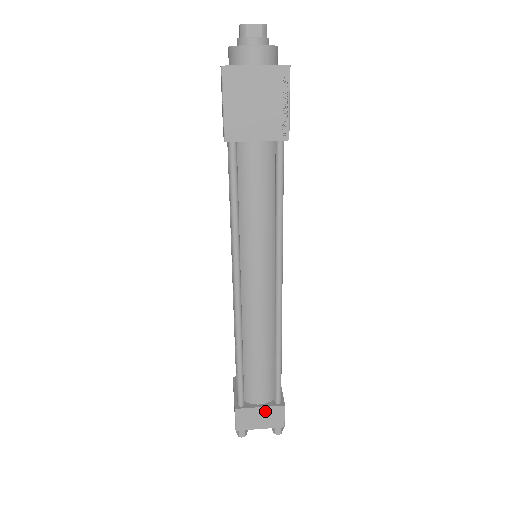
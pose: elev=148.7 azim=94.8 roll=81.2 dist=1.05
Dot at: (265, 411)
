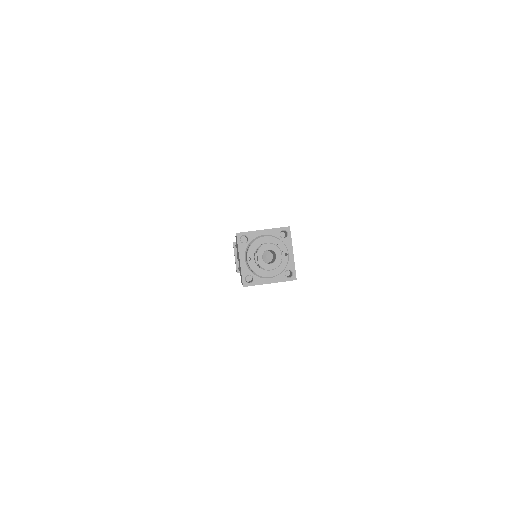
Dot at: occluded
